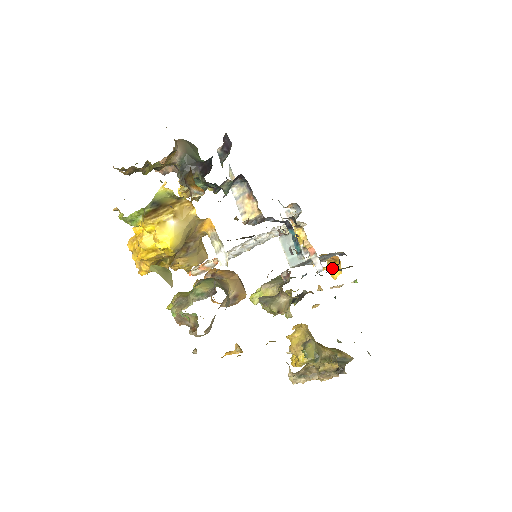
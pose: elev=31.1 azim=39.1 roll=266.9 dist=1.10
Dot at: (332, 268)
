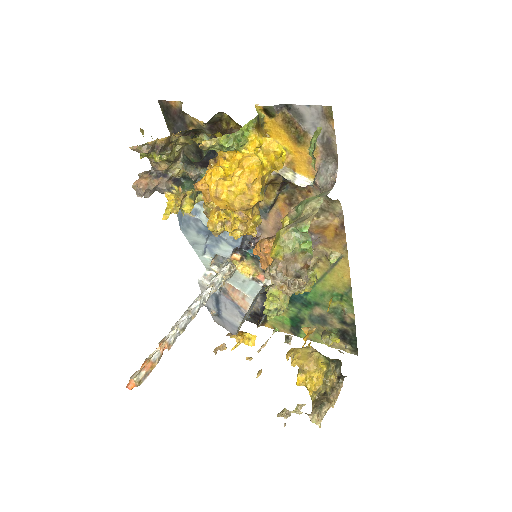
Dot at: occluded
